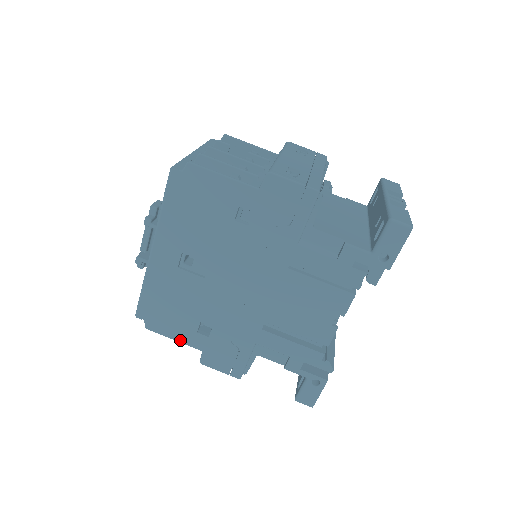
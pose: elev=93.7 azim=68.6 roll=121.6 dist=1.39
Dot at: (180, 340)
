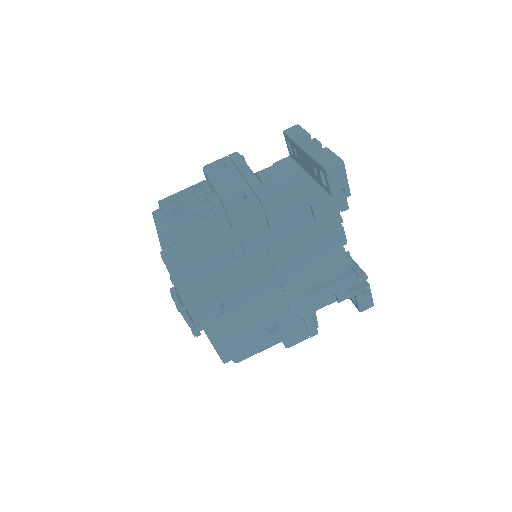
Dot at: (263, 349)
